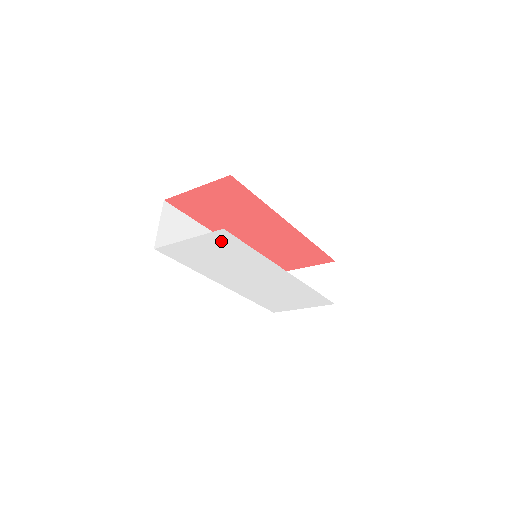
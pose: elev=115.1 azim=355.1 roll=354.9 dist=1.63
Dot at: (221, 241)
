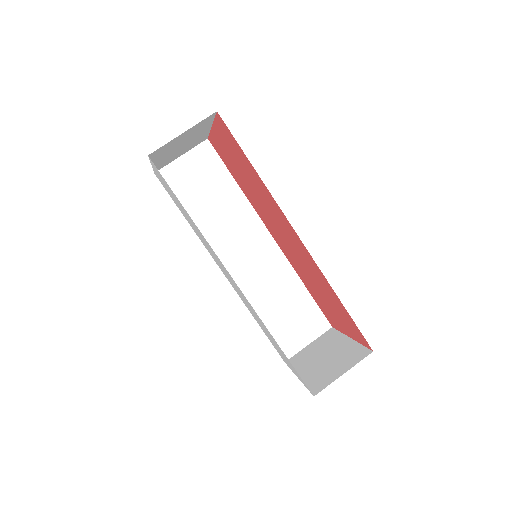
Dot at: occluded
